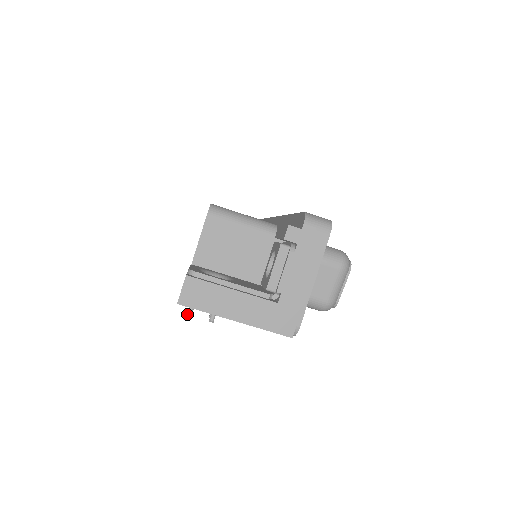
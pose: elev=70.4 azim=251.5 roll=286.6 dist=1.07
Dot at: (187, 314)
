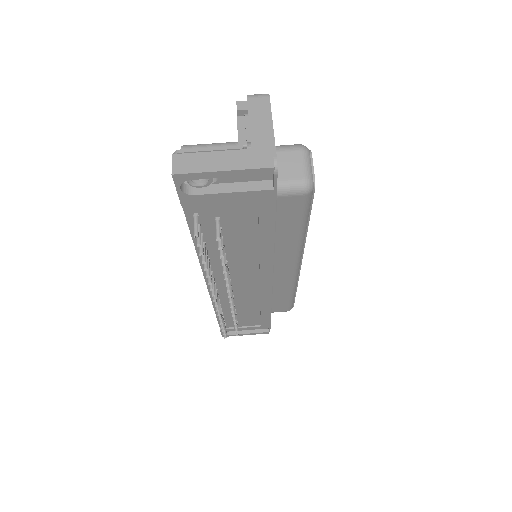
Dot at: (194, 233)
